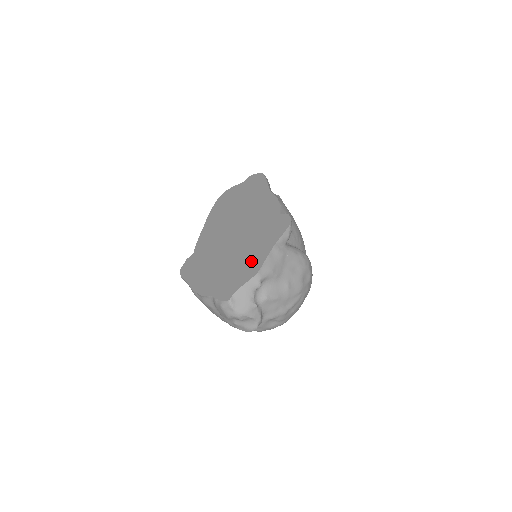
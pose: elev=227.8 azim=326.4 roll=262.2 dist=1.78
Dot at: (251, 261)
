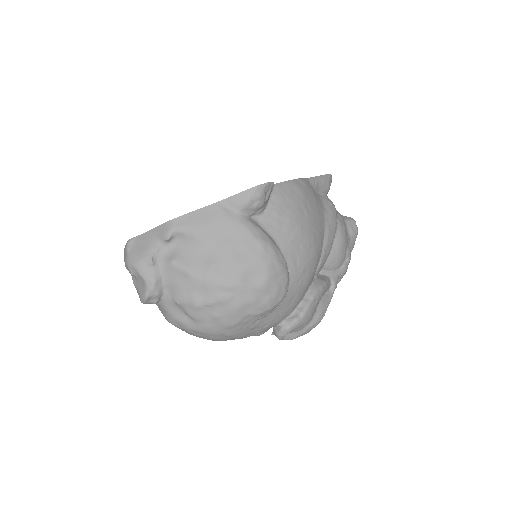
Dot at: occluded
